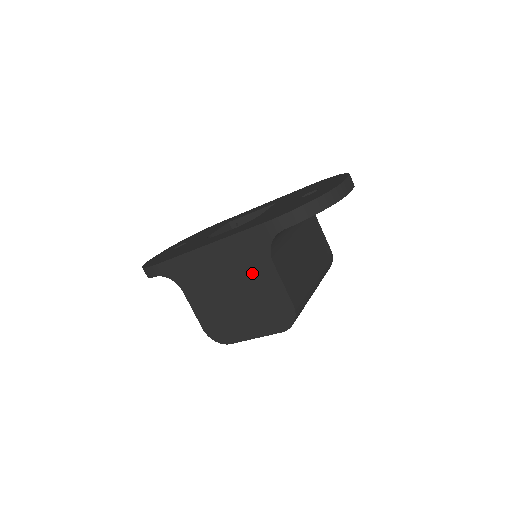
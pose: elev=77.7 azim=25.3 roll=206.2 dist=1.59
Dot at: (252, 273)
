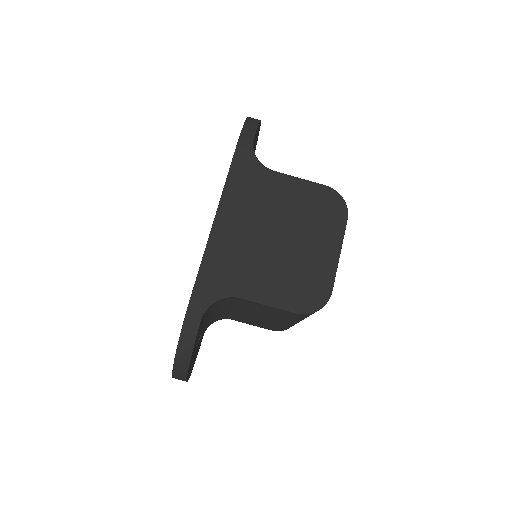
Dot at: (271, 199)
